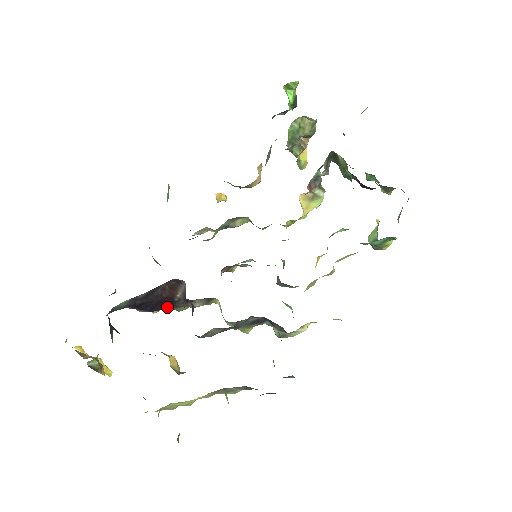
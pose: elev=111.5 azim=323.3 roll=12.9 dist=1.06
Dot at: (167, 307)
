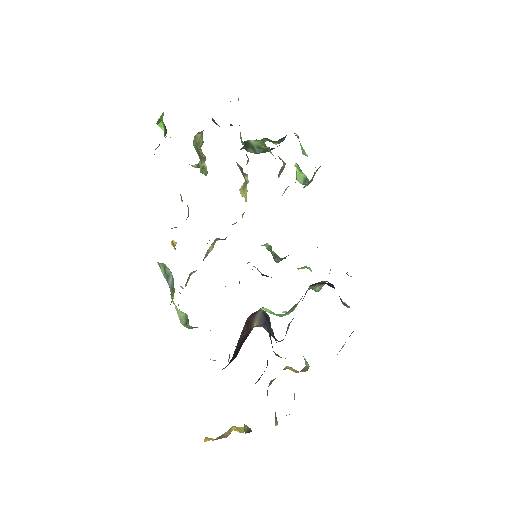
Dot at: occluded
